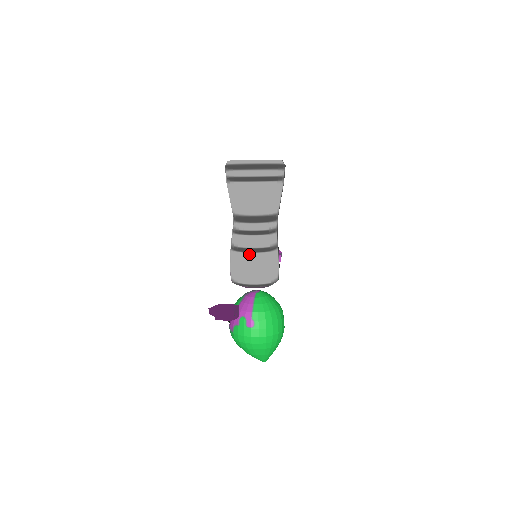
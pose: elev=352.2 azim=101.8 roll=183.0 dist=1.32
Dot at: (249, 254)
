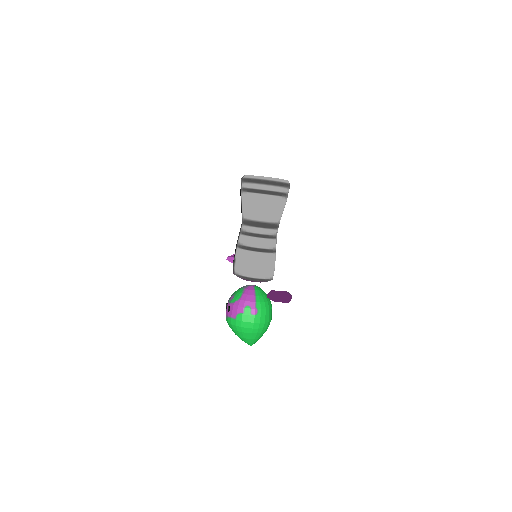
Dot at: (262, 253)
